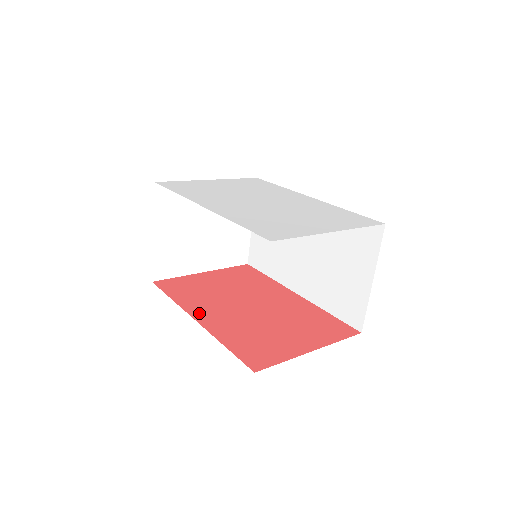
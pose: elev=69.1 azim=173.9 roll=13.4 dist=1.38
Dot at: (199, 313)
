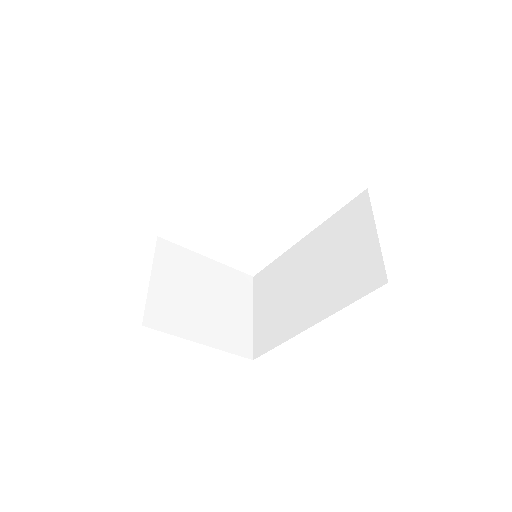
Dot at: occluded
